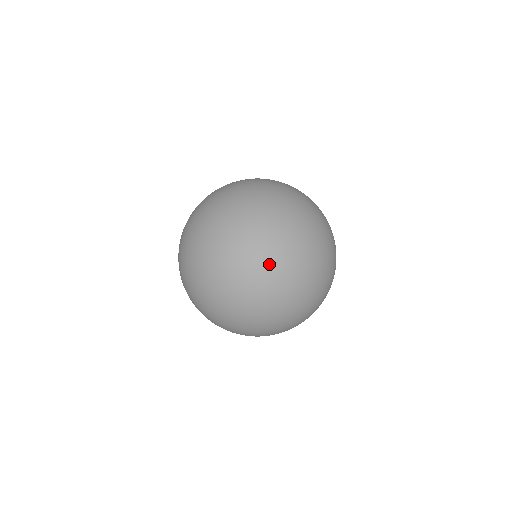
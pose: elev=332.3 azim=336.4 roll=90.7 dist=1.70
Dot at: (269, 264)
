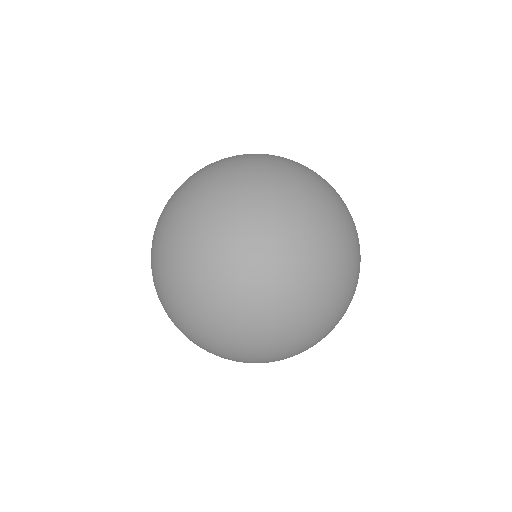
Dot at: (192, 306)
